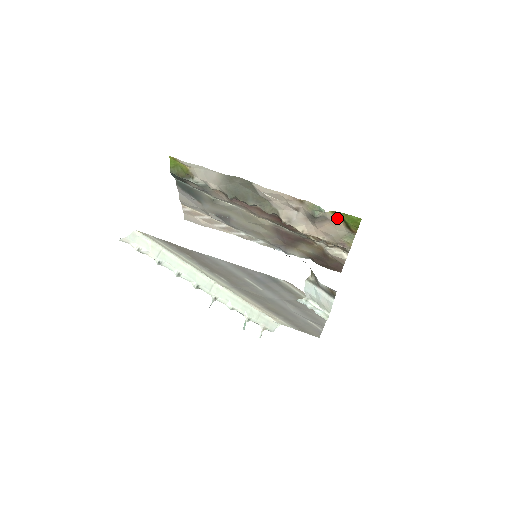
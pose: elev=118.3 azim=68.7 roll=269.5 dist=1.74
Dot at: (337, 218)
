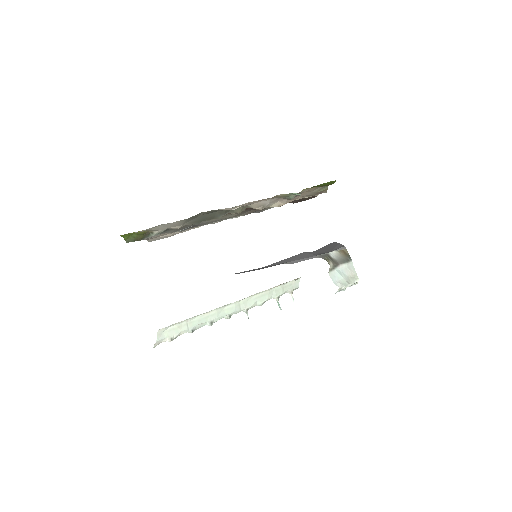
Dot at: (311, 188)
